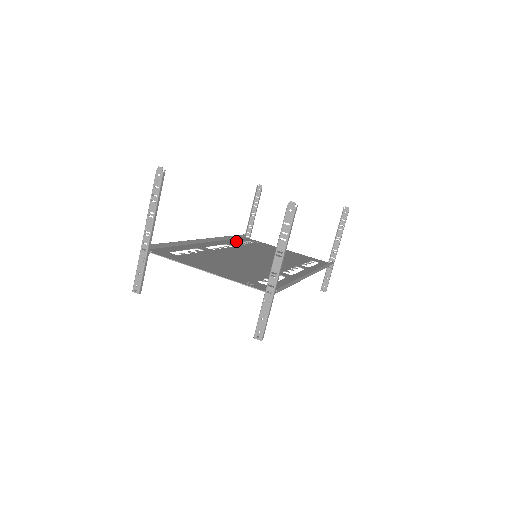
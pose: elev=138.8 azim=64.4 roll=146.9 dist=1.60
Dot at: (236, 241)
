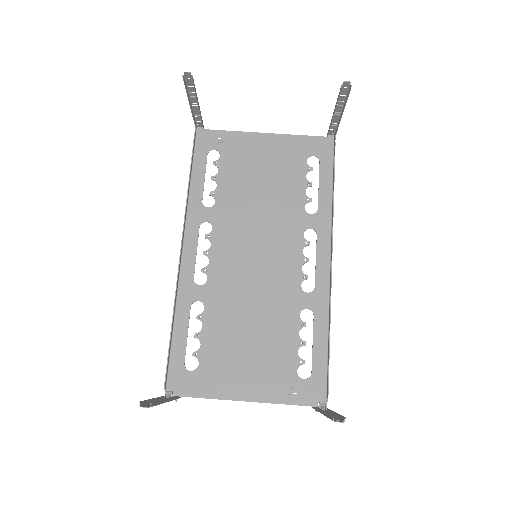
Dot at: (201, 182)
